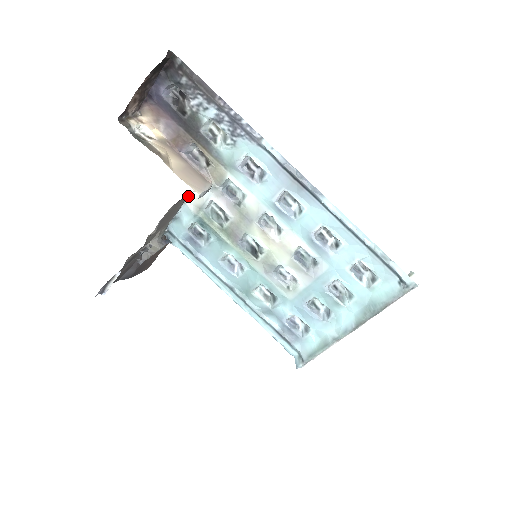
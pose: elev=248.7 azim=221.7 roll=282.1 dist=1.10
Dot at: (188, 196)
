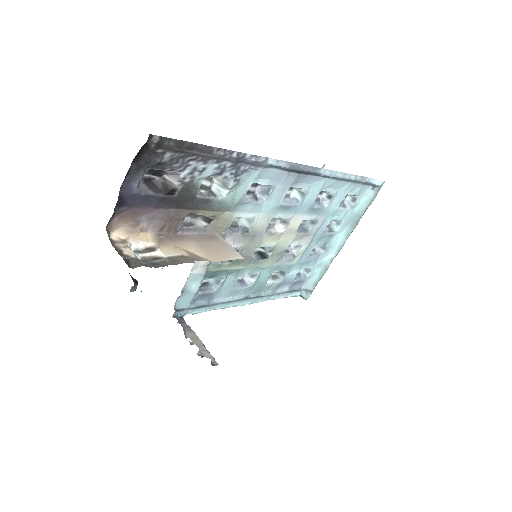
Dot at: (193, 265)
